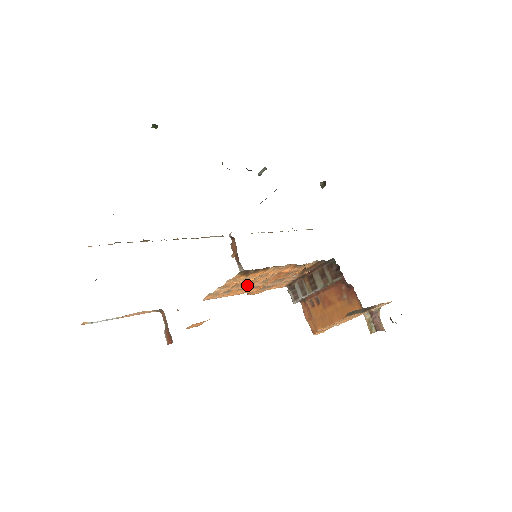
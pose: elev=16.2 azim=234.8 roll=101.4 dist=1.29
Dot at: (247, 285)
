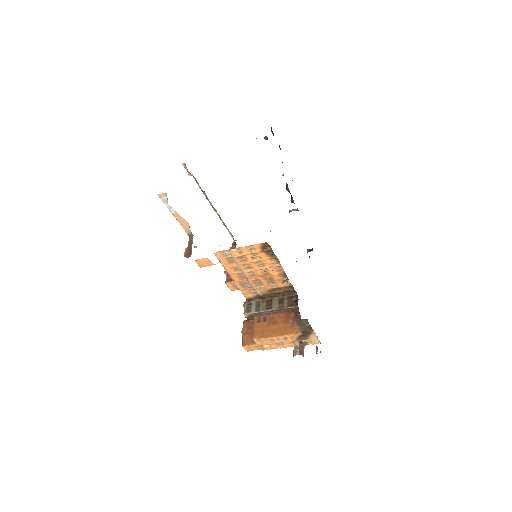
Dot at: (244, 266)
